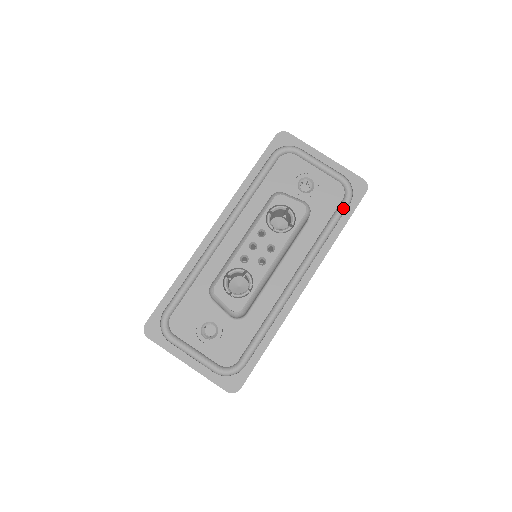
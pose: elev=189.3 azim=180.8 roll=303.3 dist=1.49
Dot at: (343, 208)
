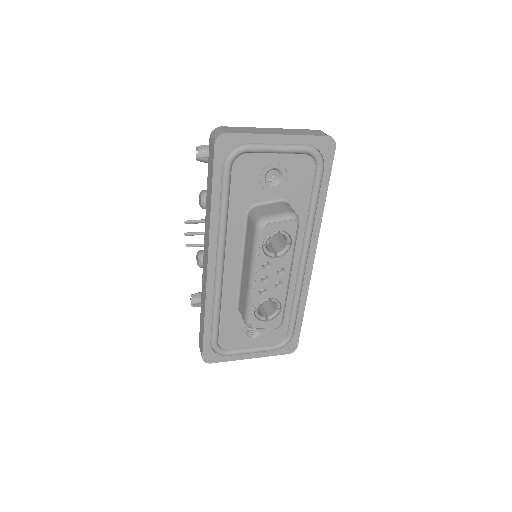
Dot at: (320, 179)
